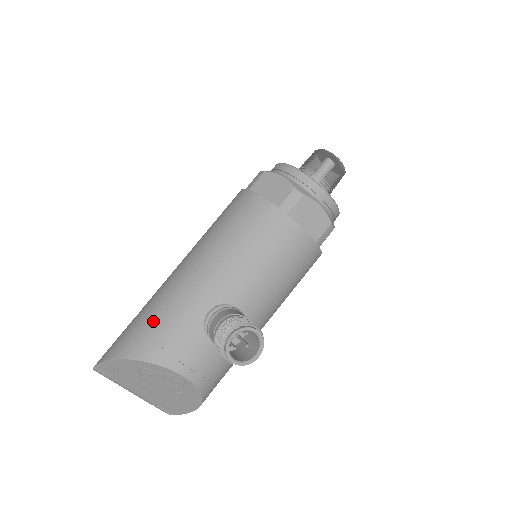
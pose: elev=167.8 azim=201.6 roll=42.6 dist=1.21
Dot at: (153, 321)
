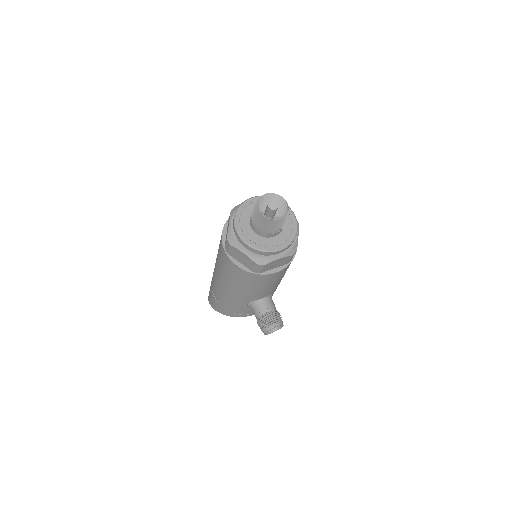
Dot at: (223, 305)
